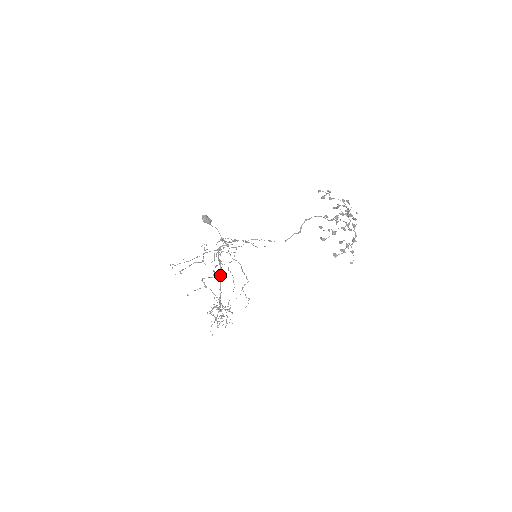
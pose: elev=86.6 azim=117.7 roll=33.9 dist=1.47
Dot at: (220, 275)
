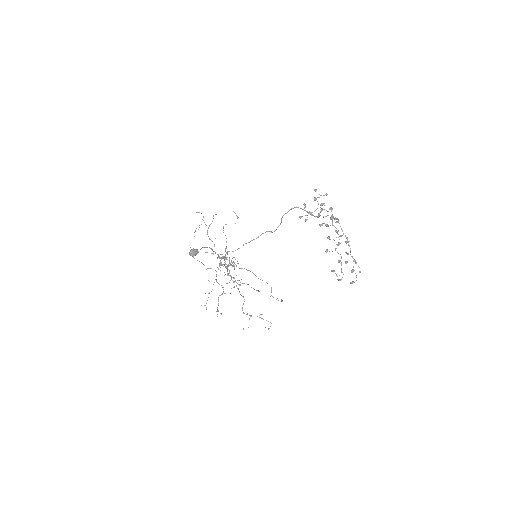
Dot at: occluded
